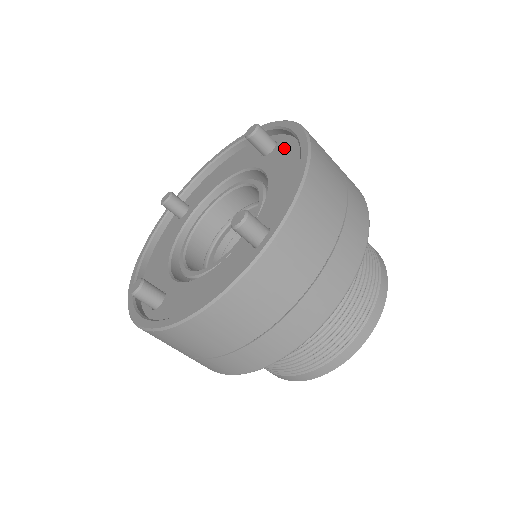
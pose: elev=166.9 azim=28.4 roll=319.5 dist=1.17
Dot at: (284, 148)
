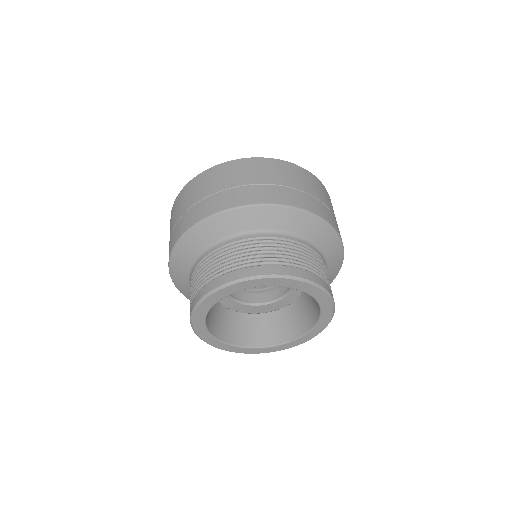
Dot at: occluded
